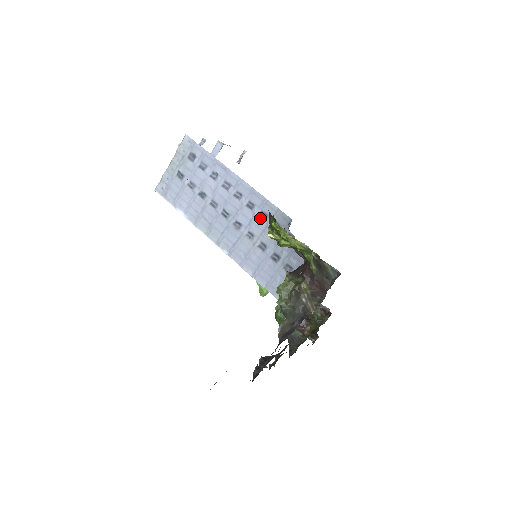
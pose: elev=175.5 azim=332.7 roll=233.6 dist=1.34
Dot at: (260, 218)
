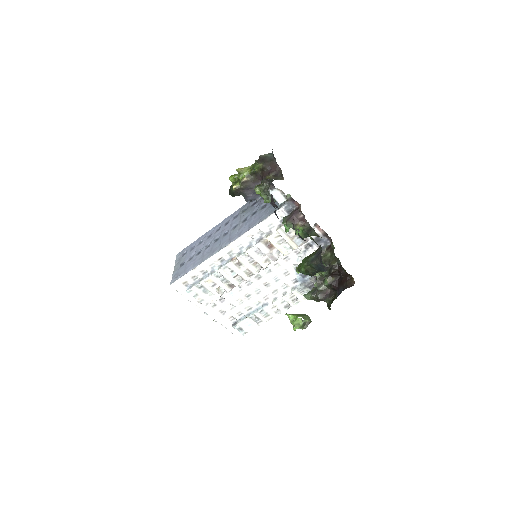
Dot at: (235, 219)
